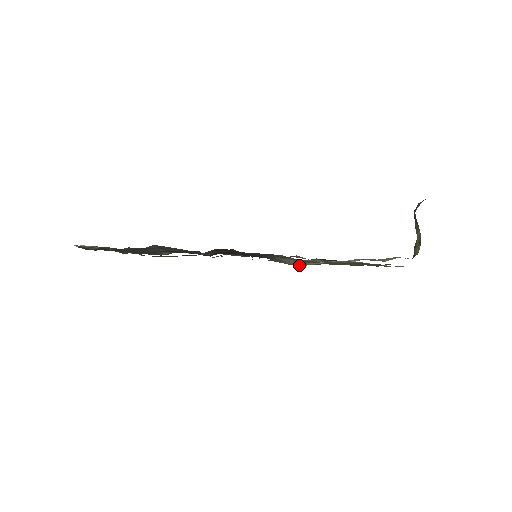
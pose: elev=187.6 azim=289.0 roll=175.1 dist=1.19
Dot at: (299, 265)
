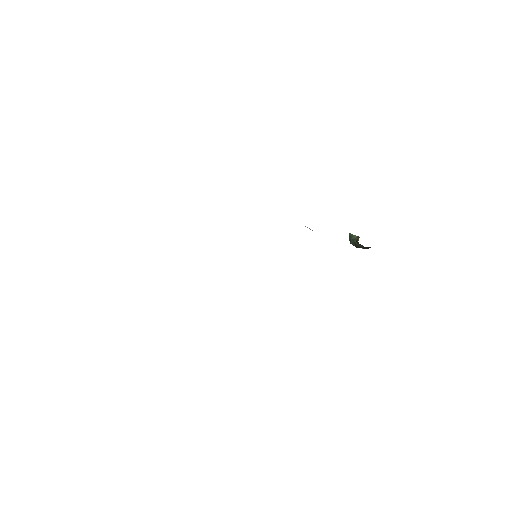
Dot at: occluded
